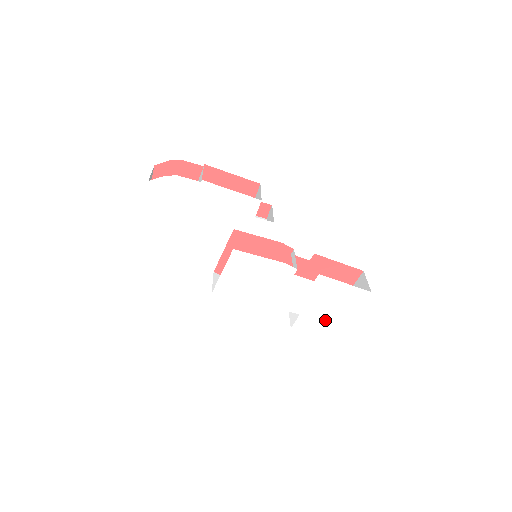
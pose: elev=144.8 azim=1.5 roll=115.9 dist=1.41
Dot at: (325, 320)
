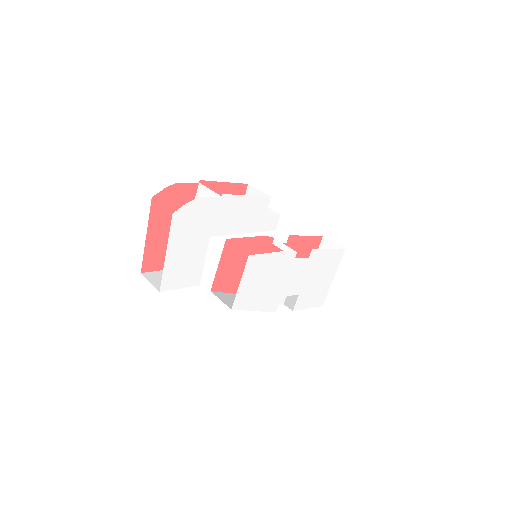
Dot at: (316, 290)
